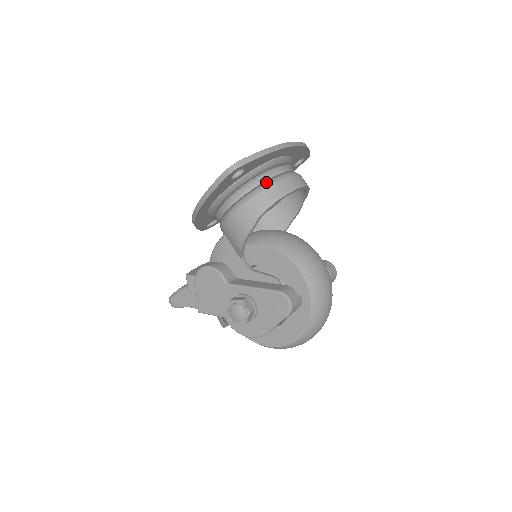
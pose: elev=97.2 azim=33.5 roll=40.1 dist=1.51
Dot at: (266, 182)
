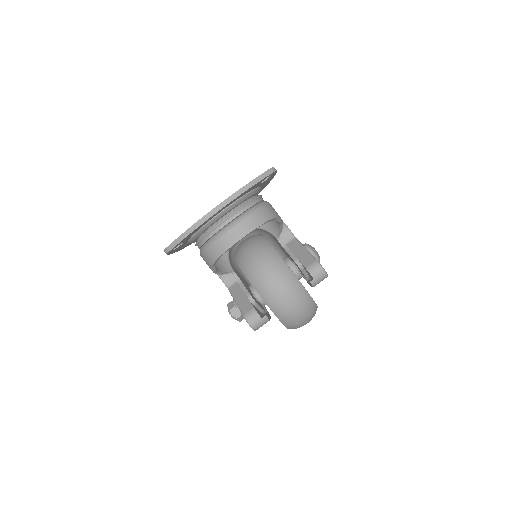
Dot at: (208, 241)
